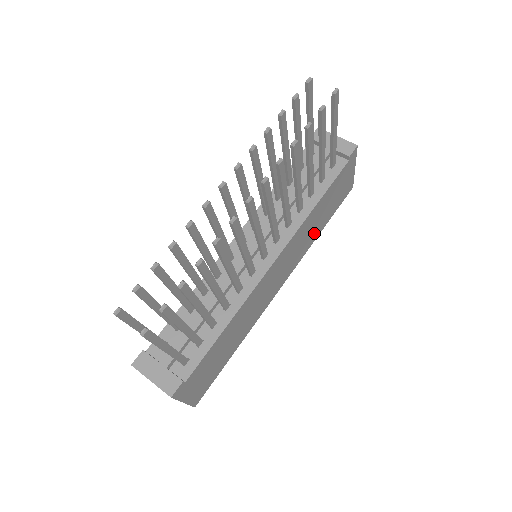
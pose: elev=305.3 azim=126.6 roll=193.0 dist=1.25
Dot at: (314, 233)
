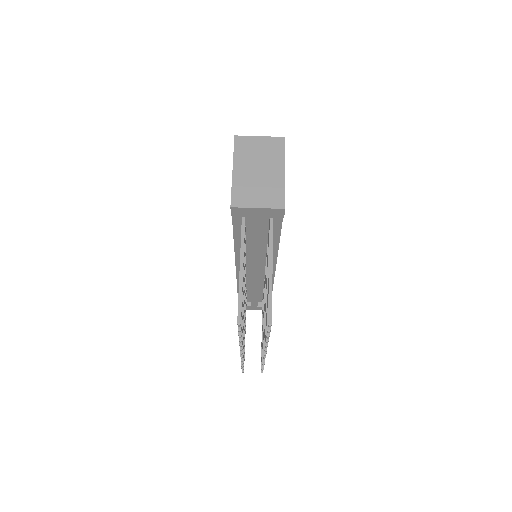
Dot at: occluded
